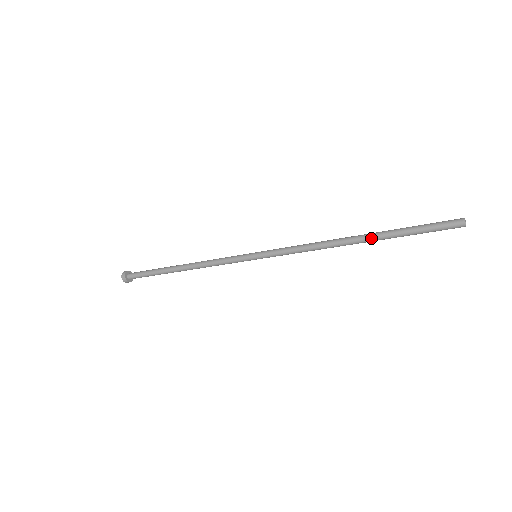
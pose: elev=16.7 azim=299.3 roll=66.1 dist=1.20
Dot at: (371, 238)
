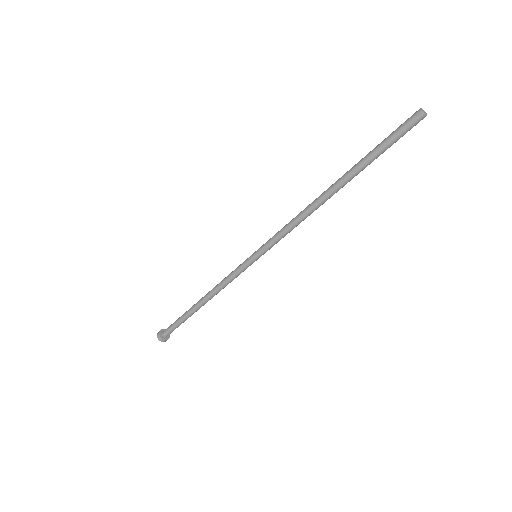
Dot at: (343, 176)
